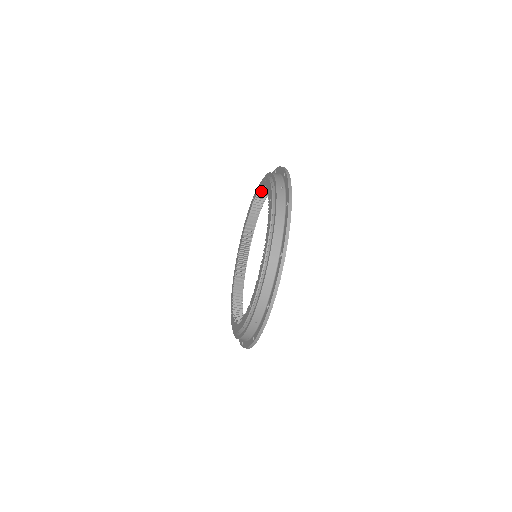
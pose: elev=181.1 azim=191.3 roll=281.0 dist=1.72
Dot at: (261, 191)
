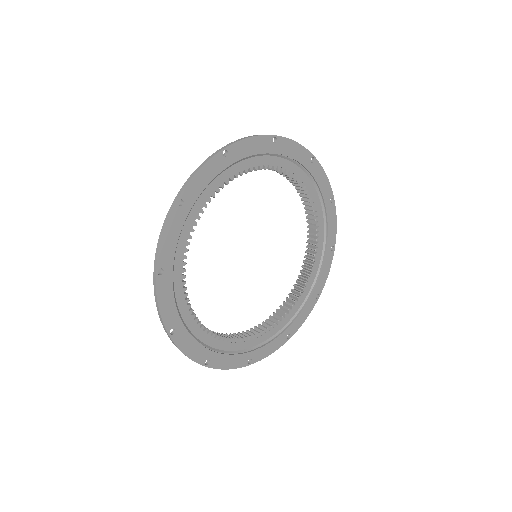
Dot at: occluded
